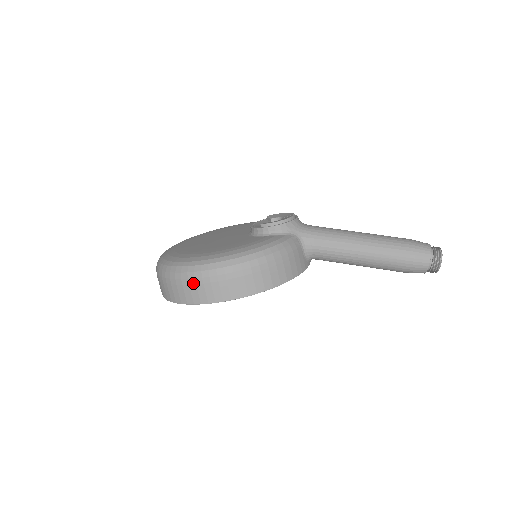
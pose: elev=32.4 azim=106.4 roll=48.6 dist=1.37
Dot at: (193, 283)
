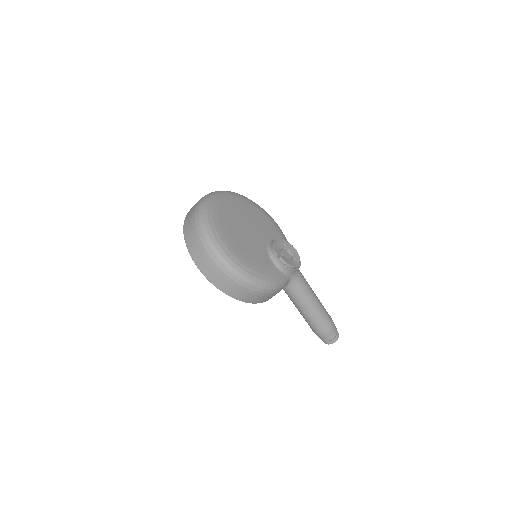
Dot at: (219, 271)
